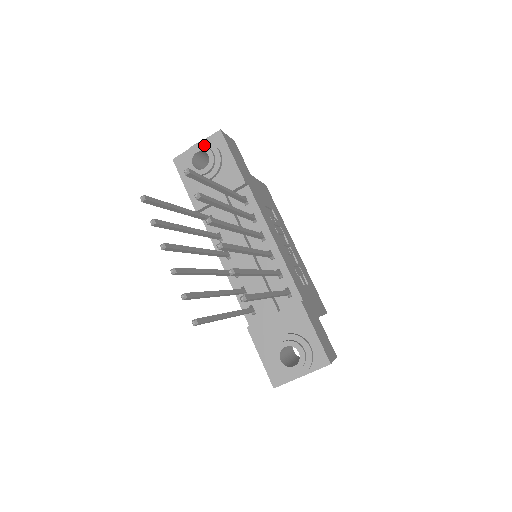
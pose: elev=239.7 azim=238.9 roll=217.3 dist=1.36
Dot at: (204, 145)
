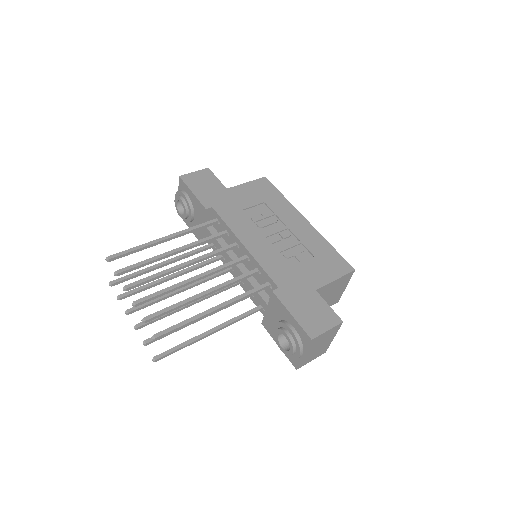
Dot at: (178, 194)
